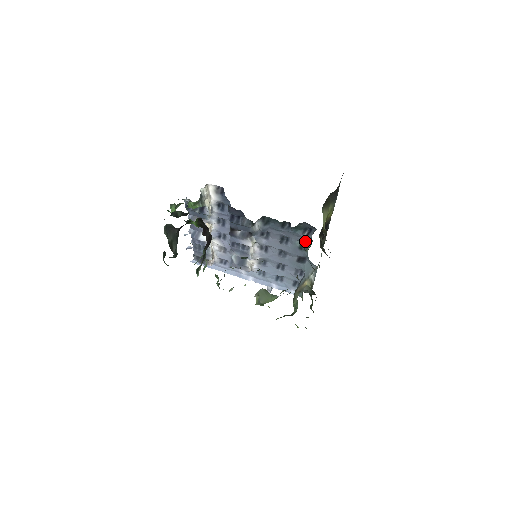
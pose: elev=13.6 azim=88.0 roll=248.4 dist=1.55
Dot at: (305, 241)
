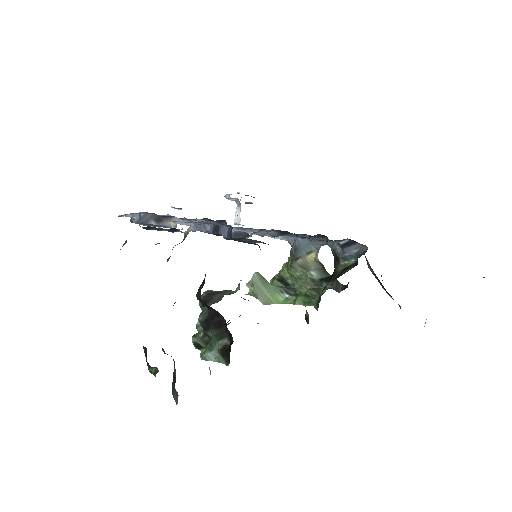
Dot at: (340, 247)
